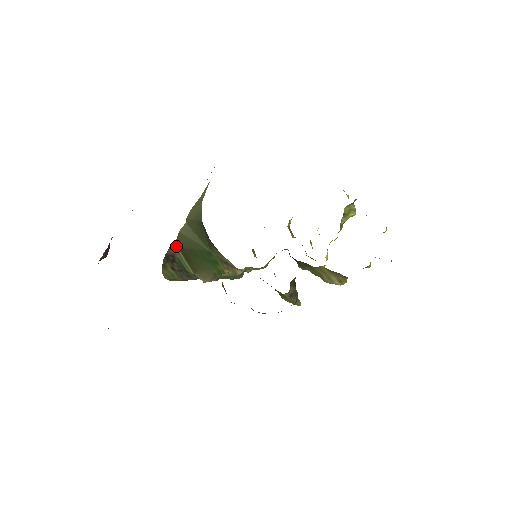
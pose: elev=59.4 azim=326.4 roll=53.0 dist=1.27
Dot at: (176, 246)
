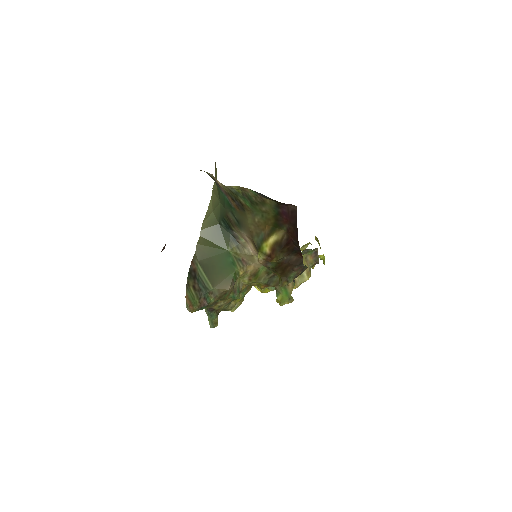
Dot at: (196, 260)
